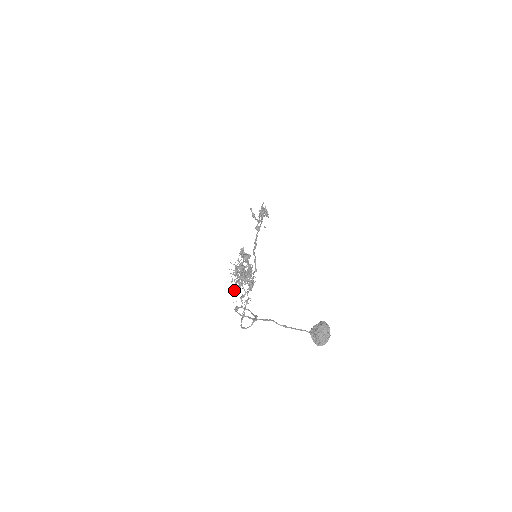
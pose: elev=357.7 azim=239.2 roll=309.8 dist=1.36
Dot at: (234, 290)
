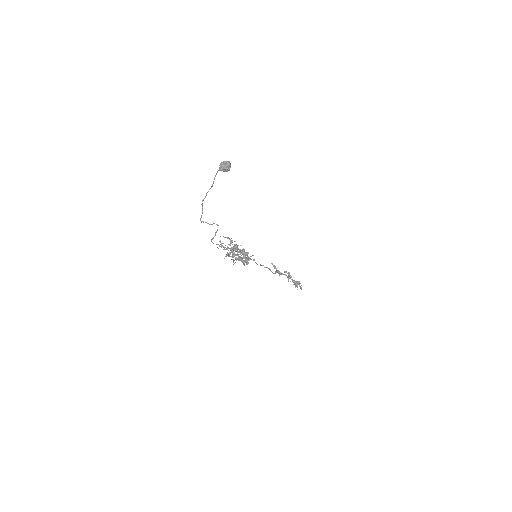
Dot at: occluded
